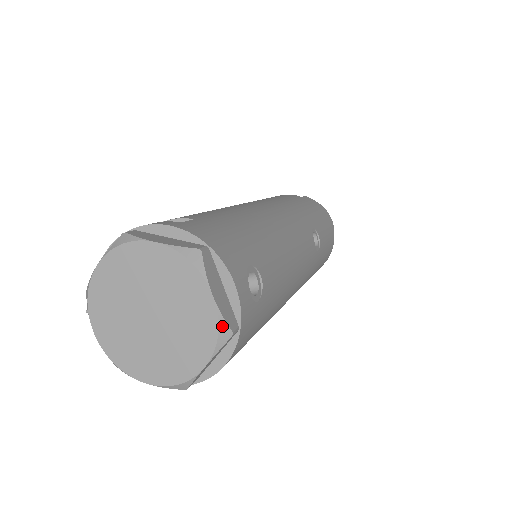
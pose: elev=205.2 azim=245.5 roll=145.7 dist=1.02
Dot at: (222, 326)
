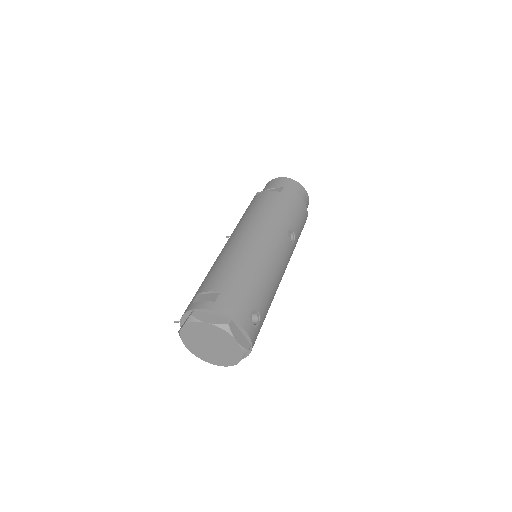
Dot at: (244, 350)
